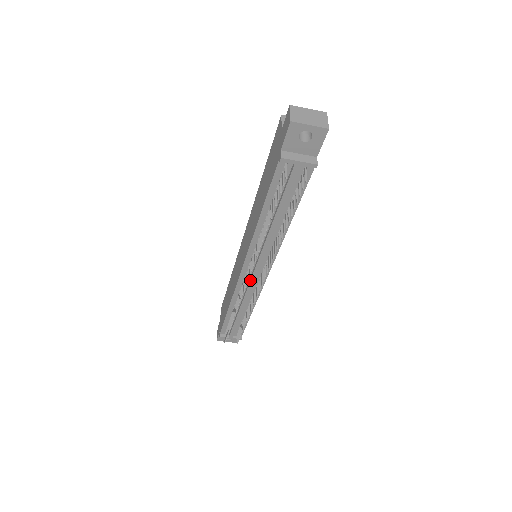
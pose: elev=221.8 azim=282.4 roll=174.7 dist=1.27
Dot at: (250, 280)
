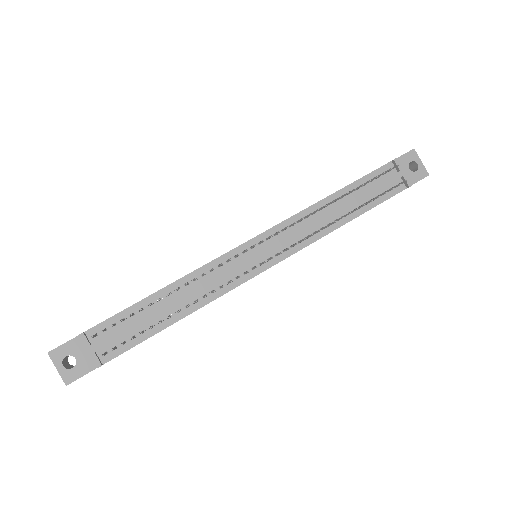
Dot at: (247, 257)
